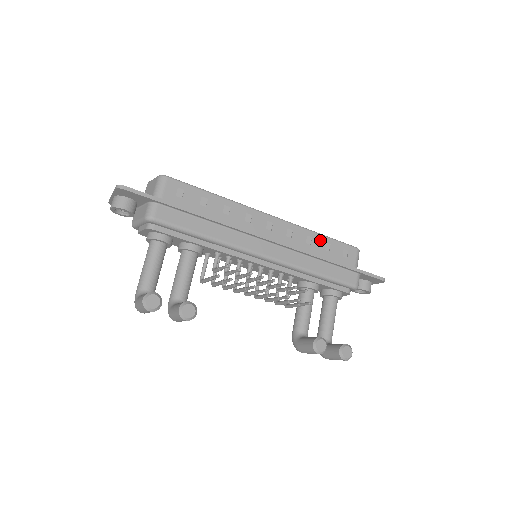
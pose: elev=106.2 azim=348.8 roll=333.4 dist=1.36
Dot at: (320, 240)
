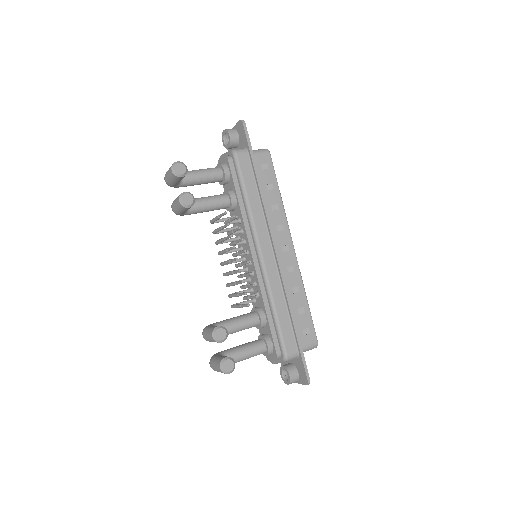
Dot at: (302, 300)
